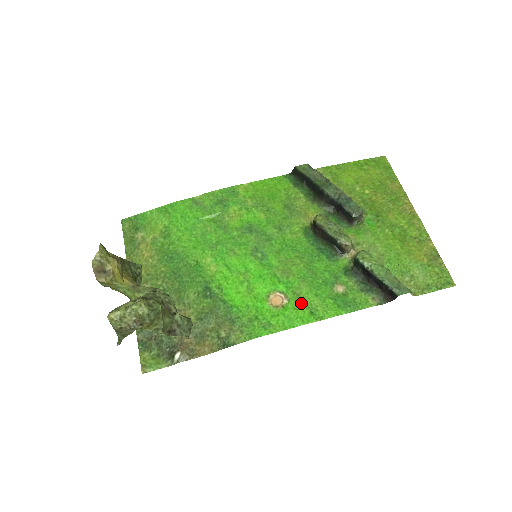
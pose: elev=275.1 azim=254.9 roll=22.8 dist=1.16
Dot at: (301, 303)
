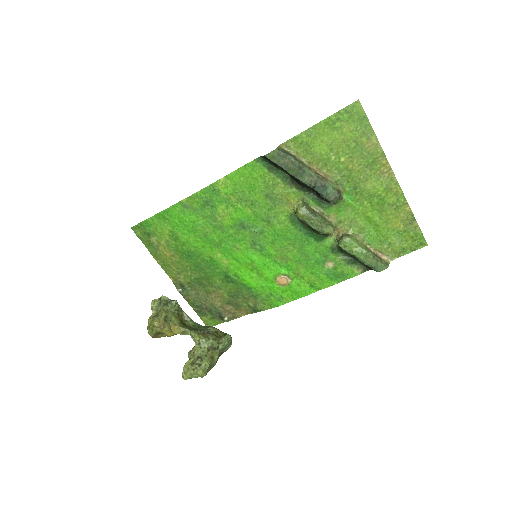
Dot at: (302, 280)
